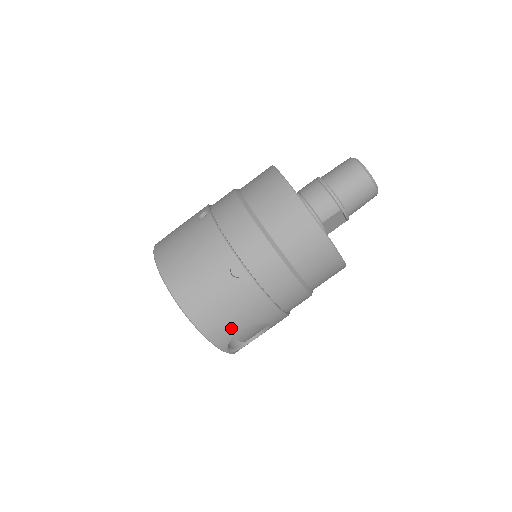
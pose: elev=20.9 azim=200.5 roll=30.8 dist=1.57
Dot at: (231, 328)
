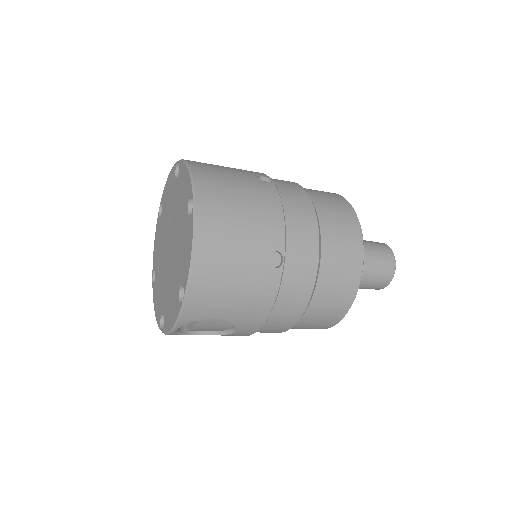
Dot at: (214, 309)
